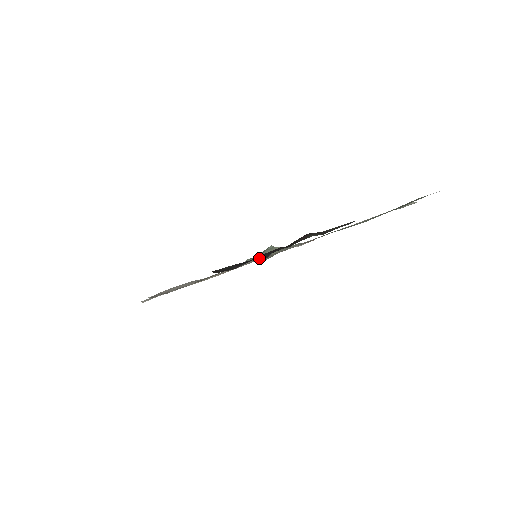
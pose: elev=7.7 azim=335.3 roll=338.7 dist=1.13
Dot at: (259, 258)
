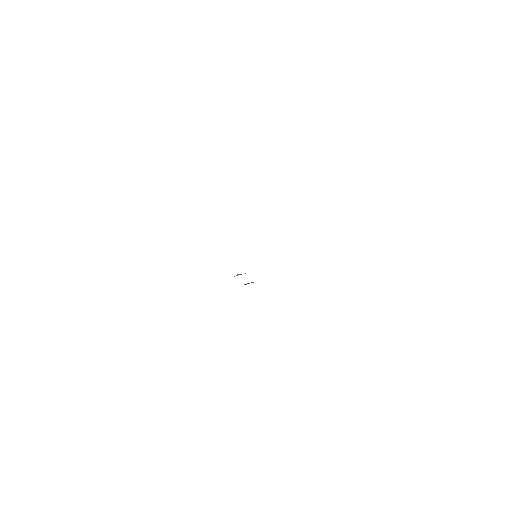
Dot at: occluded
